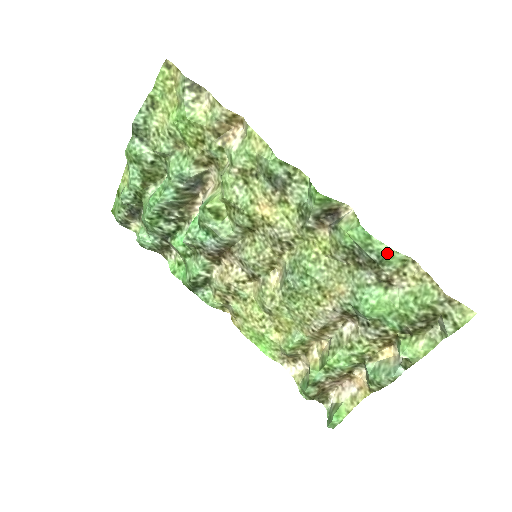
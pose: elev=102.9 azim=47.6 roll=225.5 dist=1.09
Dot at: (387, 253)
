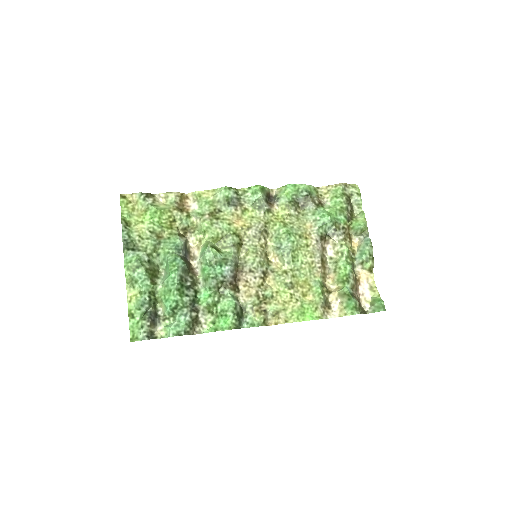
Dot at: (307, 188)
